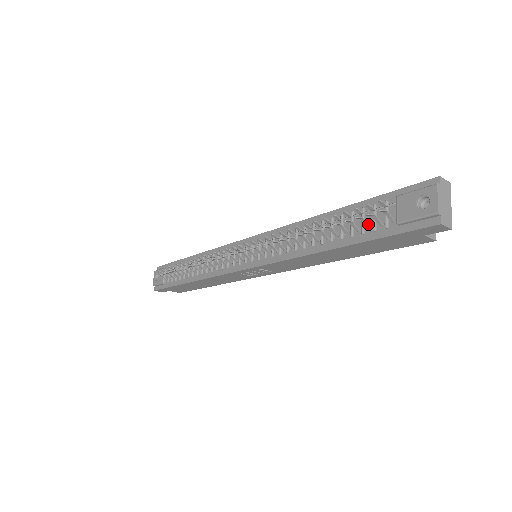
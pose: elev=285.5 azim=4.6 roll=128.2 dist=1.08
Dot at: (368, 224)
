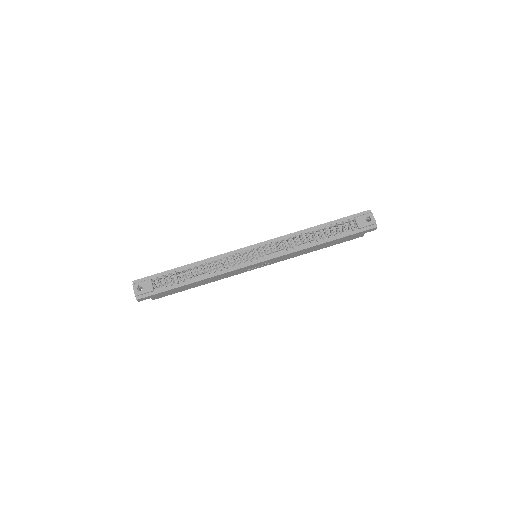
Dot at: (344, 229)
